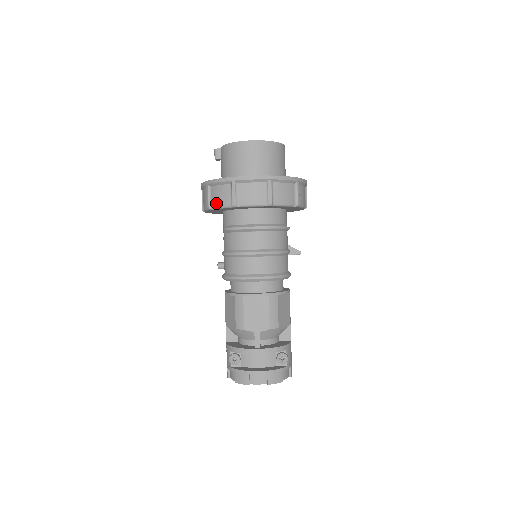
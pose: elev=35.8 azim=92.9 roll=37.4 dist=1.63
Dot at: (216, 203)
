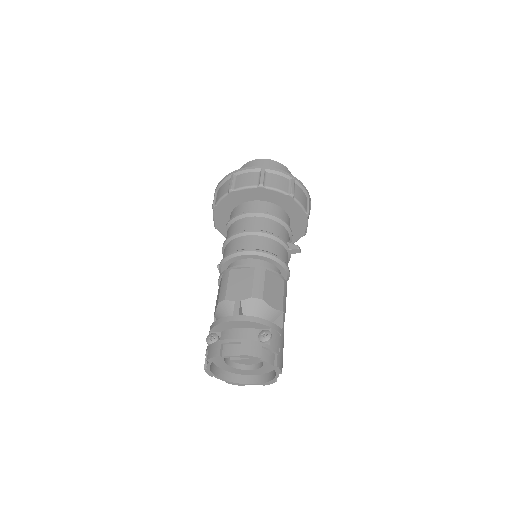
Dot at: (218, 198)
